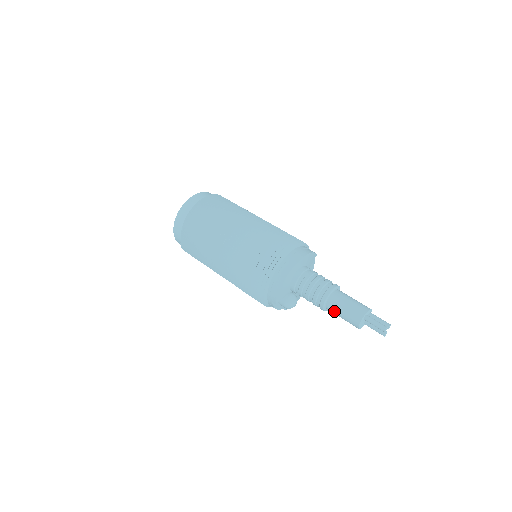
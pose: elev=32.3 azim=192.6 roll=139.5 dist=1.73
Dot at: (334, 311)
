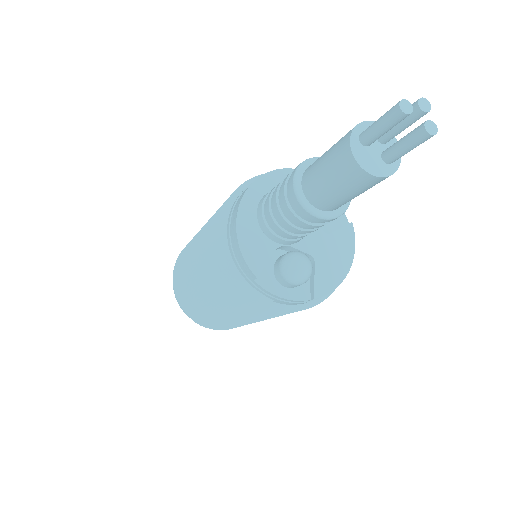
Dot at: (319, 193)
